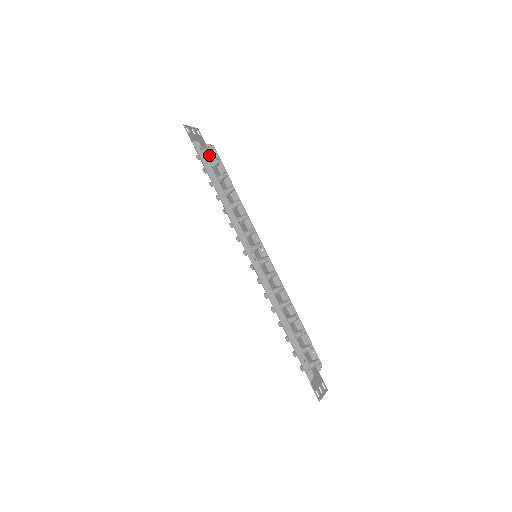
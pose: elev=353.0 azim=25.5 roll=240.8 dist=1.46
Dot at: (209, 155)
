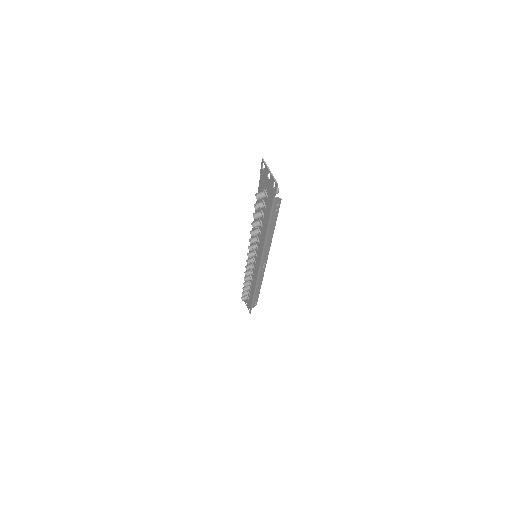
Dot at: (262, 187)
